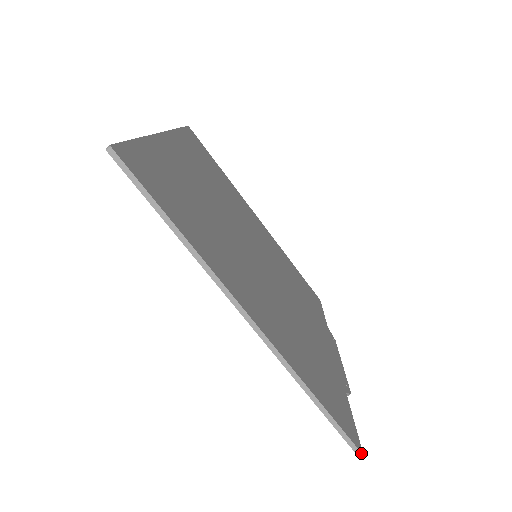
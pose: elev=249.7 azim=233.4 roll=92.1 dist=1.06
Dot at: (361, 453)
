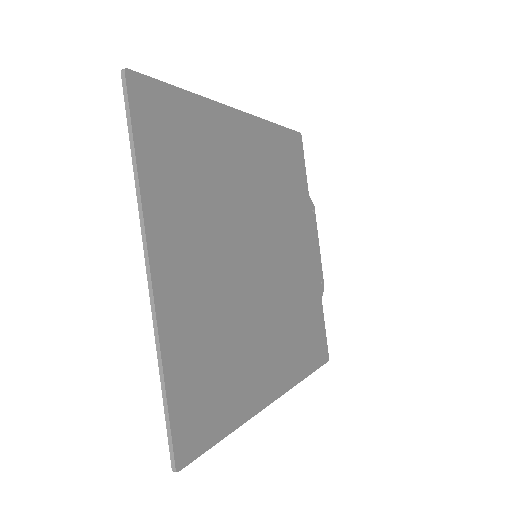
Dot at: occluded
